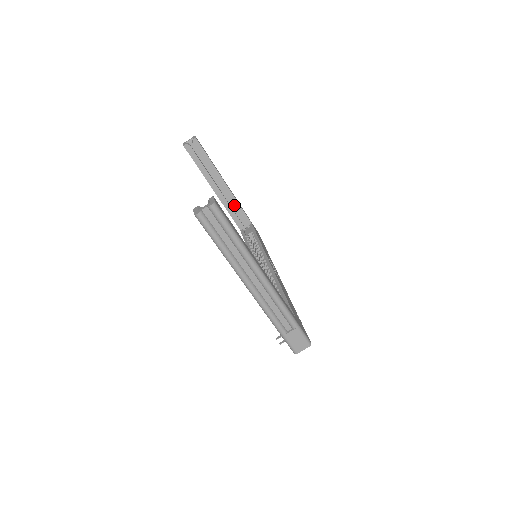
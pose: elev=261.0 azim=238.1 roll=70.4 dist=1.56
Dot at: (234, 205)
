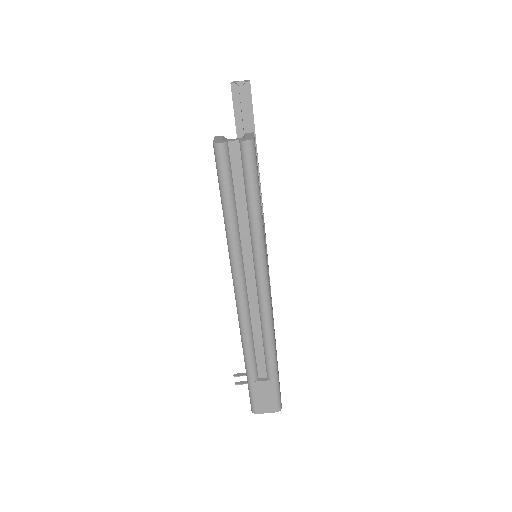
Dot at: occluded
